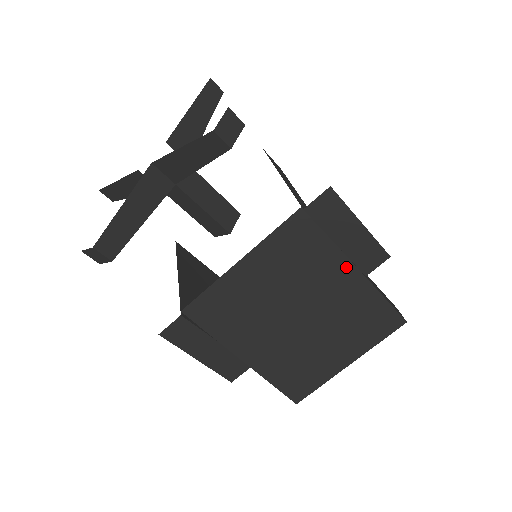
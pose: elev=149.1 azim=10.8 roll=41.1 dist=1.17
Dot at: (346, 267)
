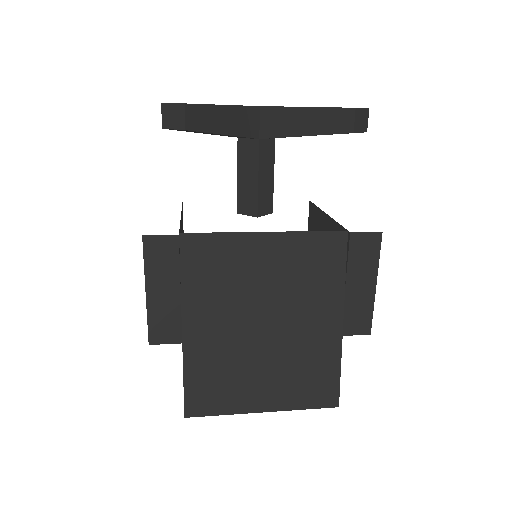
Dot at: (336, 312)
